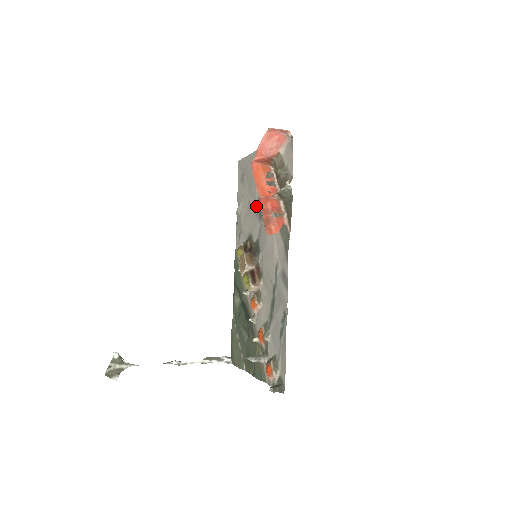
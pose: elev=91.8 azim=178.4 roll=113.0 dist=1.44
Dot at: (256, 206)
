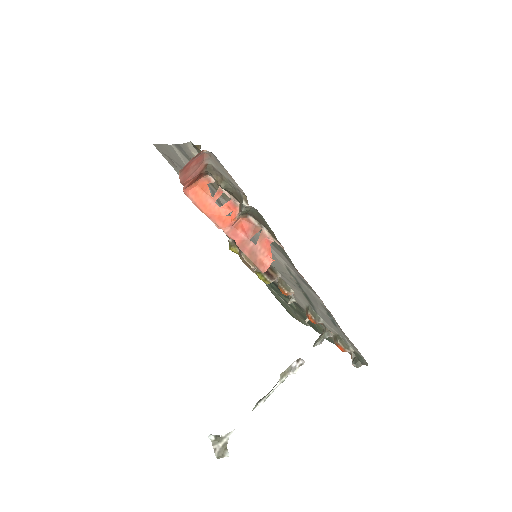
Dot at: (216, 201)
